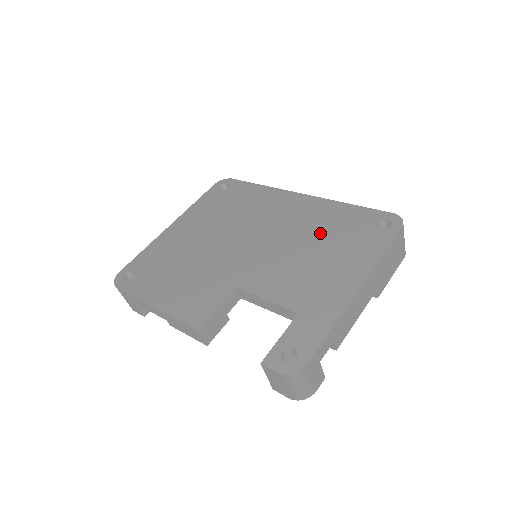
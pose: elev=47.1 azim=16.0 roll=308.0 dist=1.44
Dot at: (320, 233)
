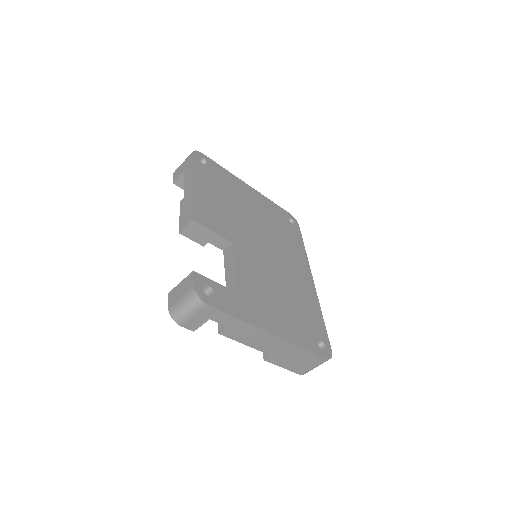
Dot at: (295, 298)
